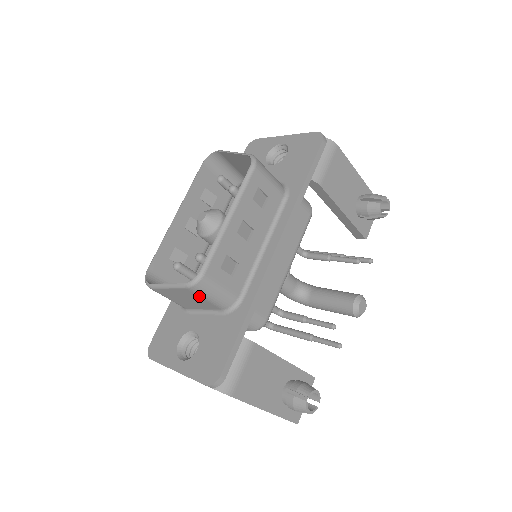
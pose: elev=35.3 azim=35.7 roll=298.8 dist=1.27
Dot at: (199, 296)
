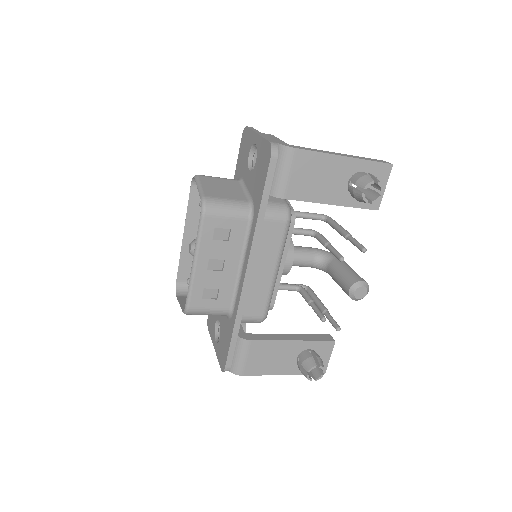
Dot at: occluded
